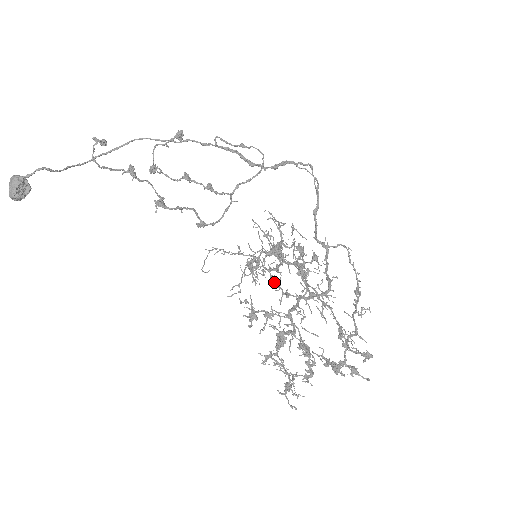
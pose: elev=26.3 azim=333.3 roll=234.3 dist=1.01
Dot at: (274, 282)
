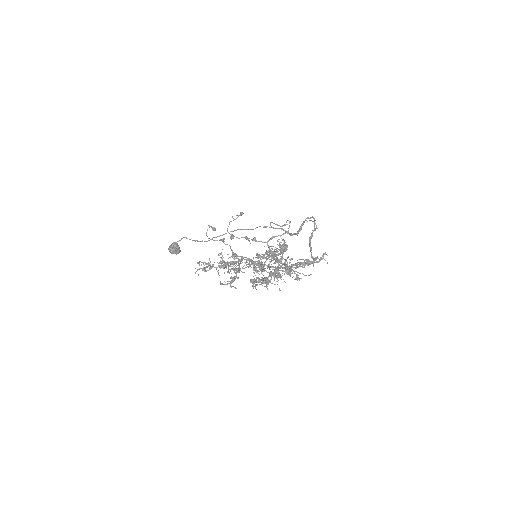
Dot at: occluded
